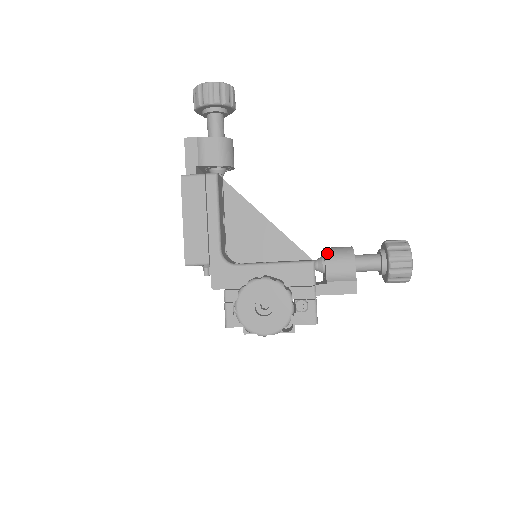
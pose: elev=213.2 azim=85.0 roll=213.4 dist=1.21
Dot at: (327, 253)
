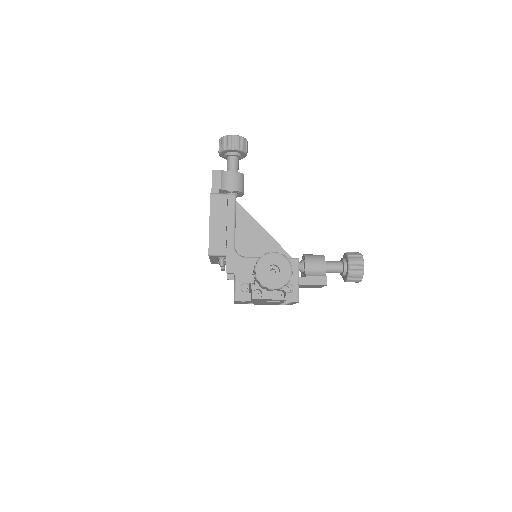
Dot at: (306, 257)
